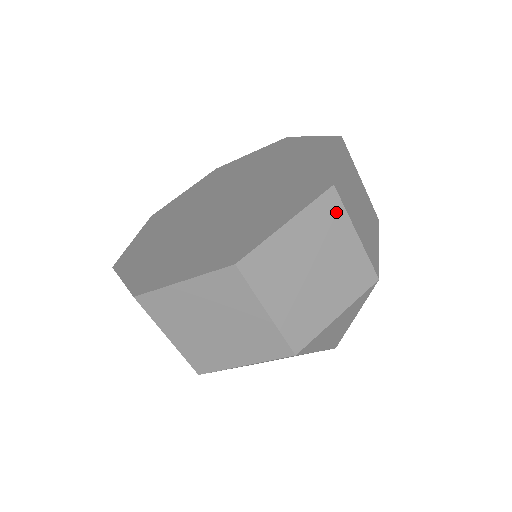
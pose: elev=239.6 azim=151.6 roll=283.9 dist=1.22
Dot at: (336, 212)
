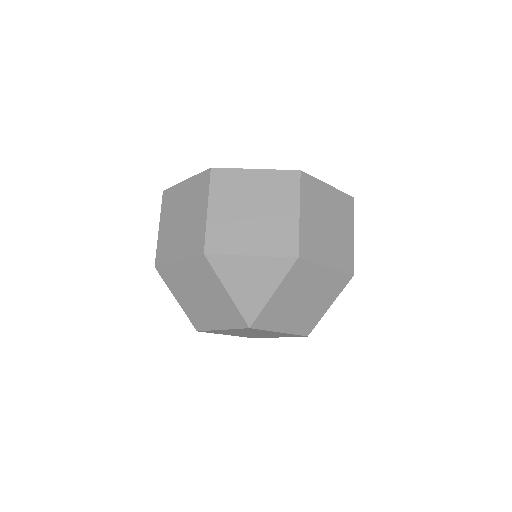
Dot at: occluded
